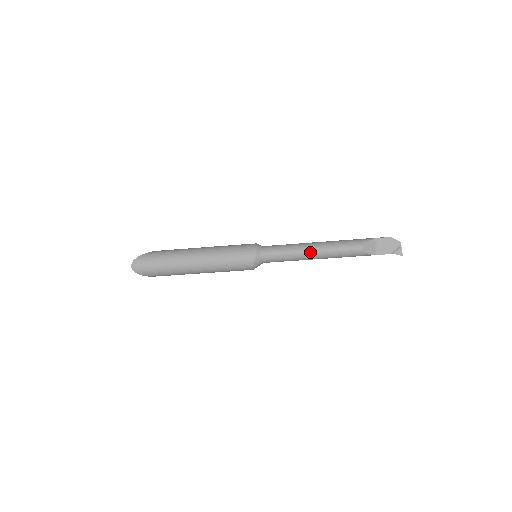
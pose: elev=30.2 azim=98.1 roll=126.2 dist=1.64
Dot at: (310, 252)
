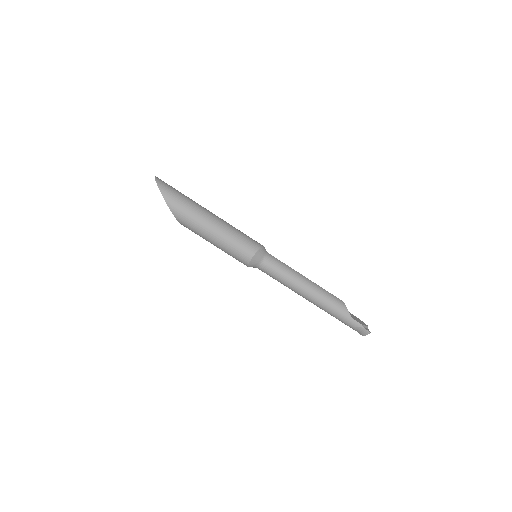
Dot at: (305, 277)
